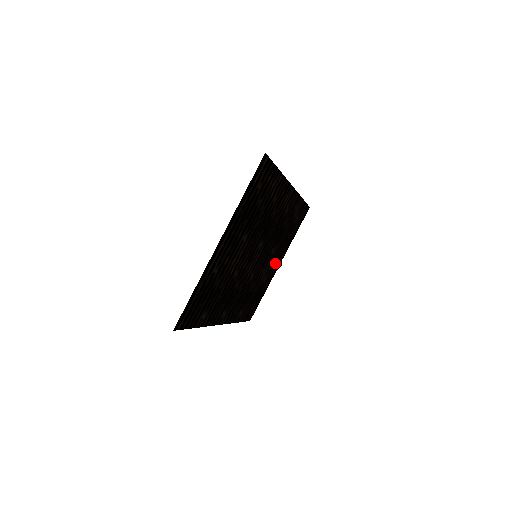
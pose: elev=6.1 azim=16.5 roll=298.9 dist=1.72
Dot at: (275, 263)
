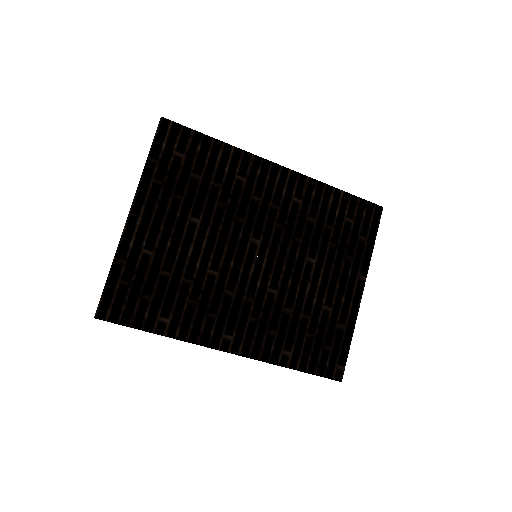
Dot at: (342, 285)
